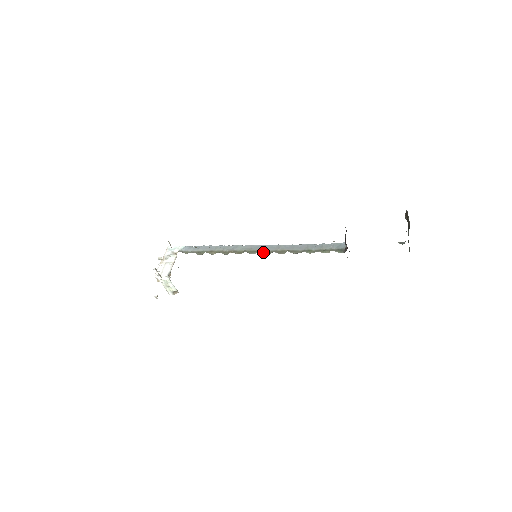
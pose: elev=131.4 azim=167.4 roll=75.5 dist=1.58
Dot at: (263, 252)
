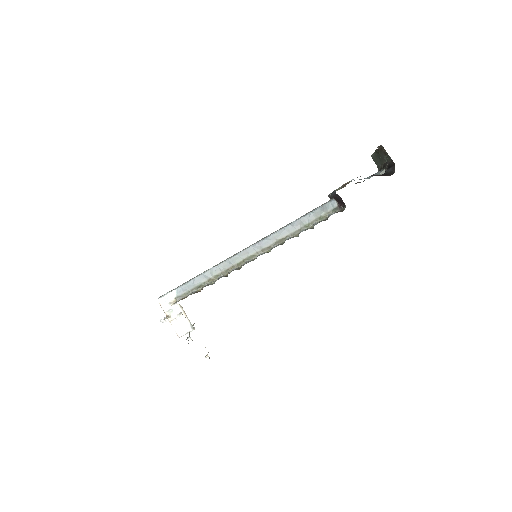
Dot at: (263, 251)
